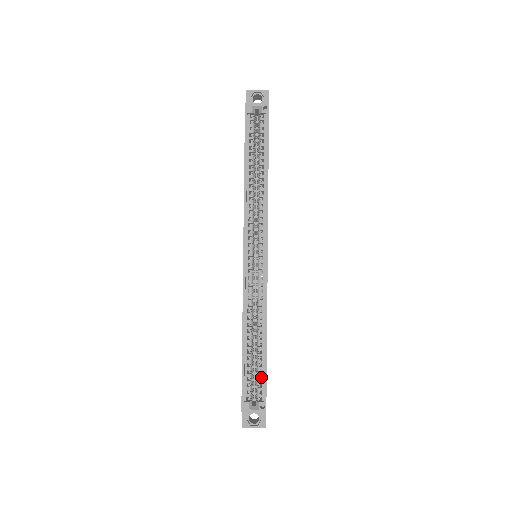
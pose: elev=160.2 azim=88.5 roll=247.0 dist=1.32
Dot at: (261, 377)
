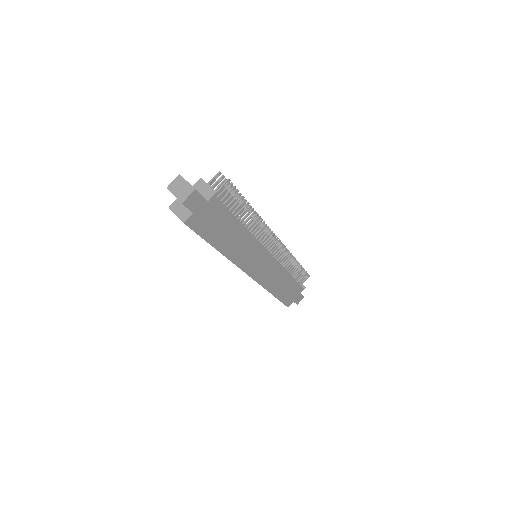
Dot at: occluded
